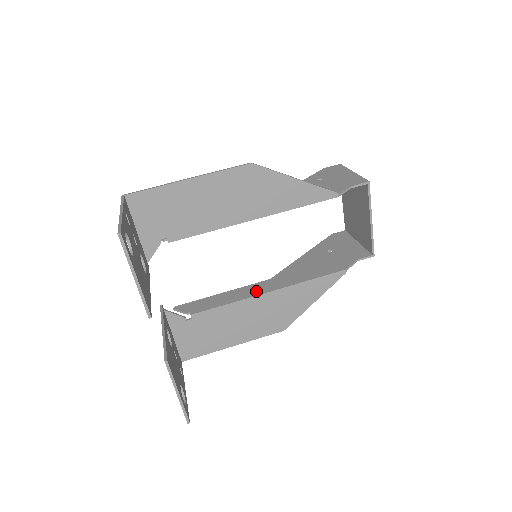
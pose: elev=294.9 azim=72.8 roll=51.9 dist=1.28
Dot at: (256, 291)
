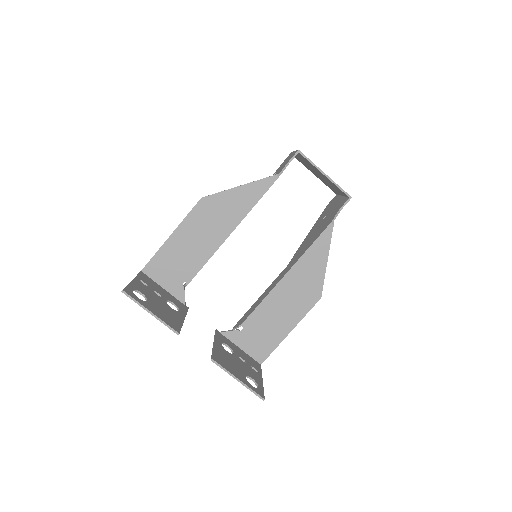
Dot at: (277, 281)
